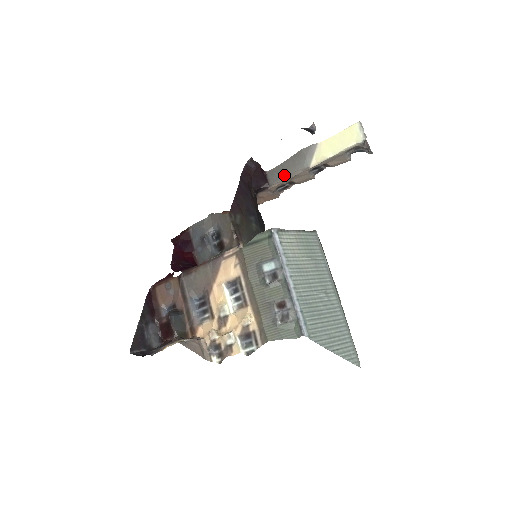
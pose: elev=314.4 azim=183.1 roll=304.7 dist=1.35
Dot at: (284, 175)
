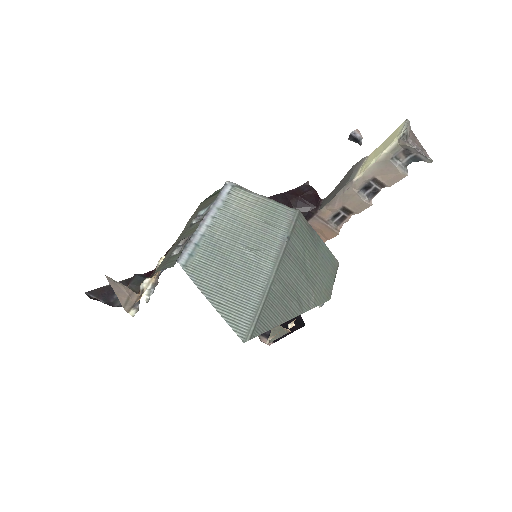
Dot at: (333, 196)
